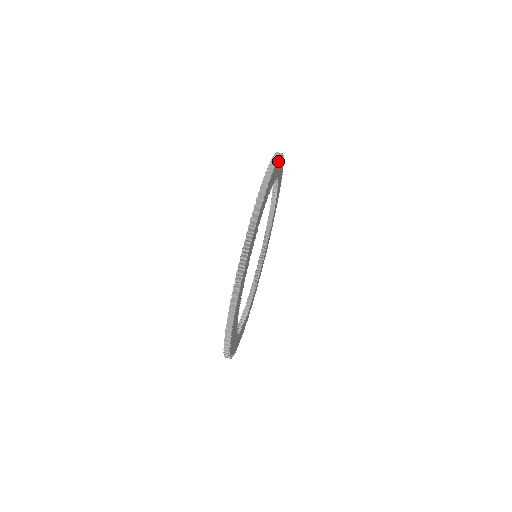
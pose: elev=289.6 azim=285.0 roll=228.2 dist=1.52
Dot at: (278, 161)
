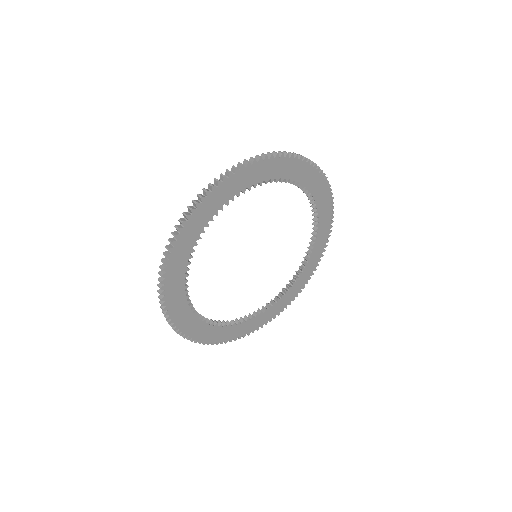
Dot at: (317, 172)
